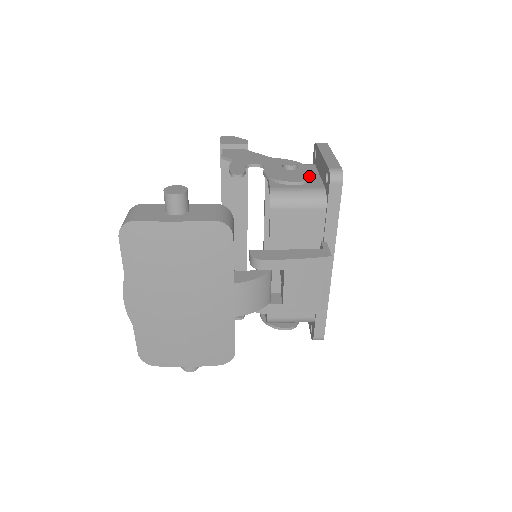
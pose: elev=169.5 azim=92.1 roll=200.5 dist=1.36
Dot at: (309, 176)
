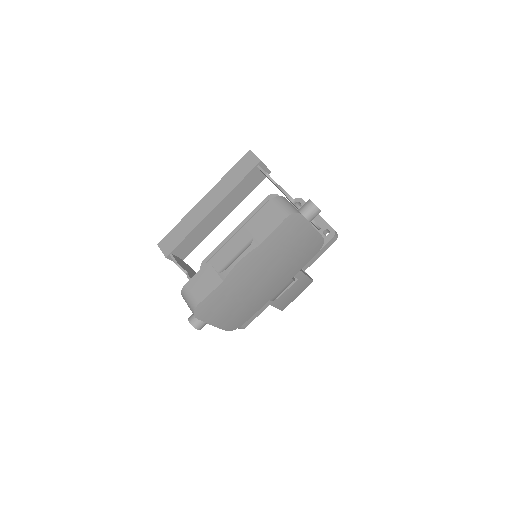
Dot at: occluded
